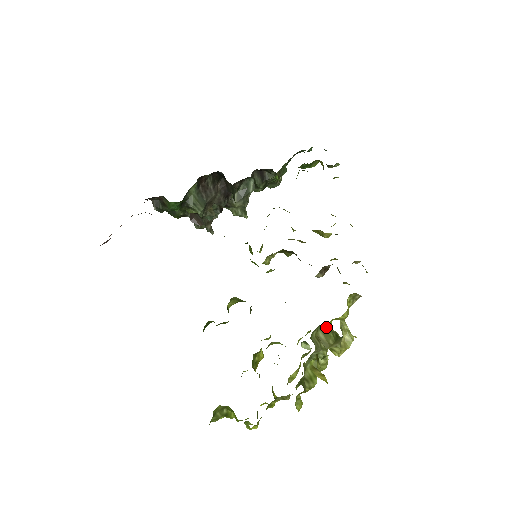
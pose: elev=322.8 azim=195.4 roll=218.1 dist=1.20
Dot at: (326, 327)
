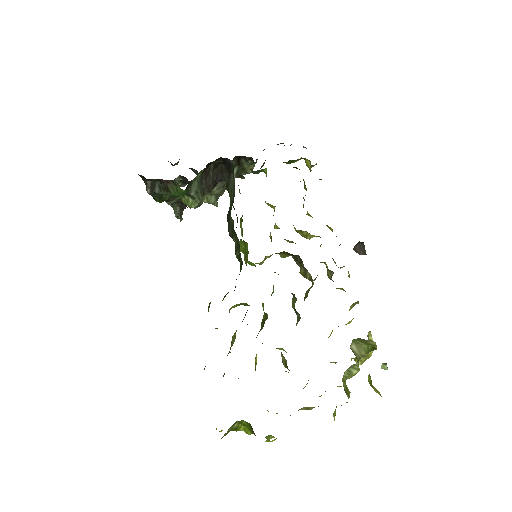
Dot at: (368, 341)
